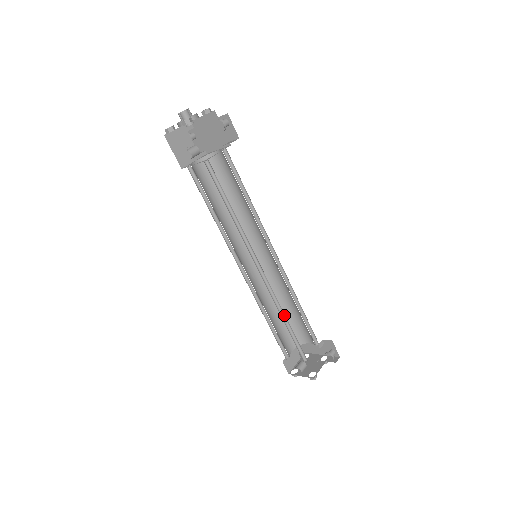
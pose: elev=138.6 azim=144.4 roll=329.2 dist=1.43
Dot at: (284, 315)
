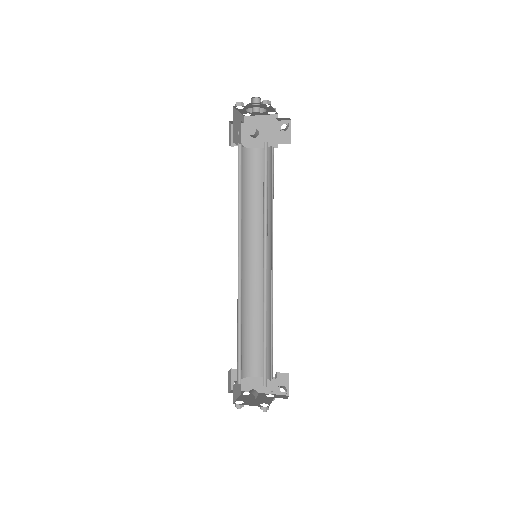
Dot at: (265, 324)
